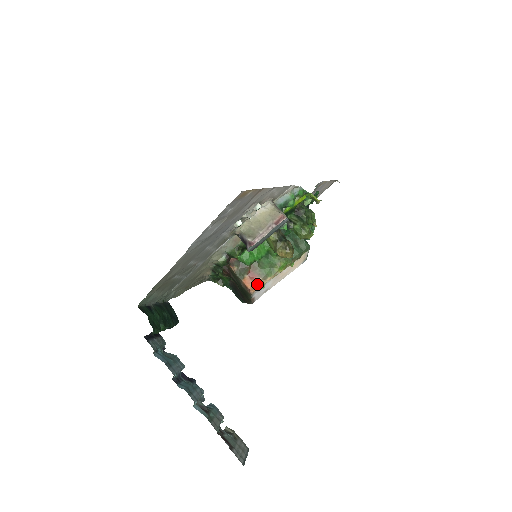
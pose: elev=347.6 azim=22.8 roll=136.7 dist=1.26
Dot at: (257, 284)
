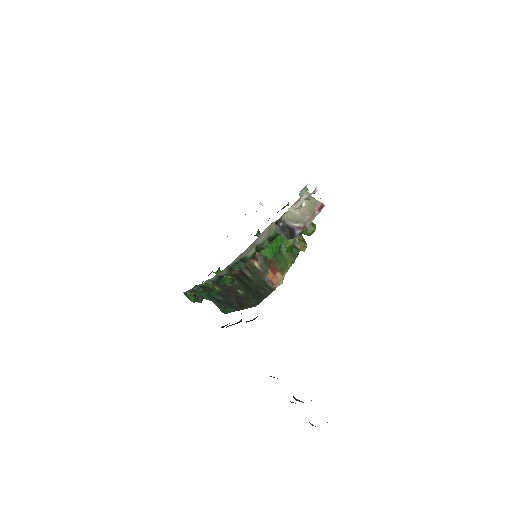
Dot at: (279, 278)
